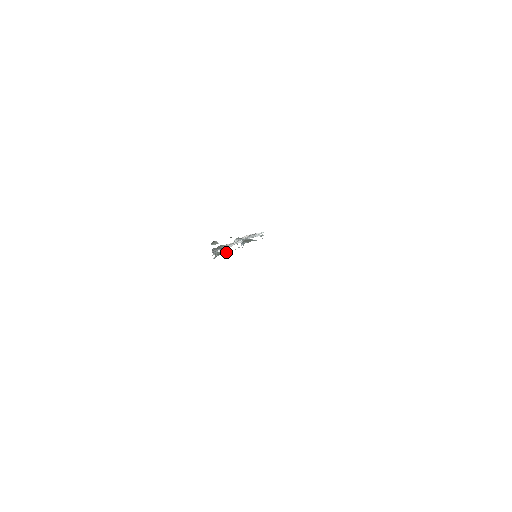
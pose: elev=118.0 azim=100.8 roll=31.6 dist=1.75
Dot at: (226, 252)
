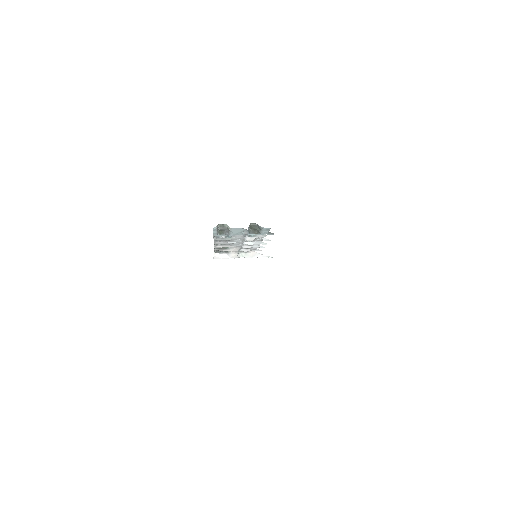
Dot at: (229, 228)
